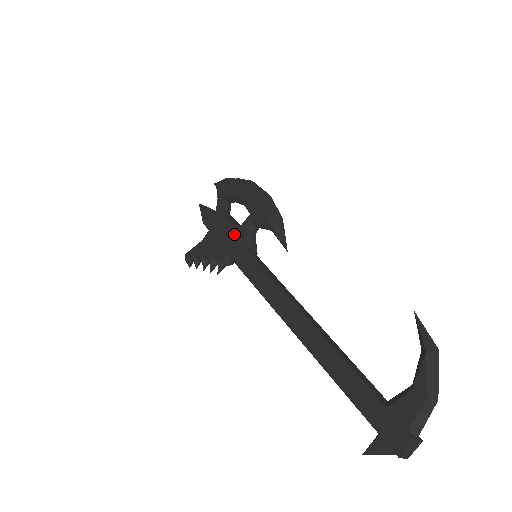
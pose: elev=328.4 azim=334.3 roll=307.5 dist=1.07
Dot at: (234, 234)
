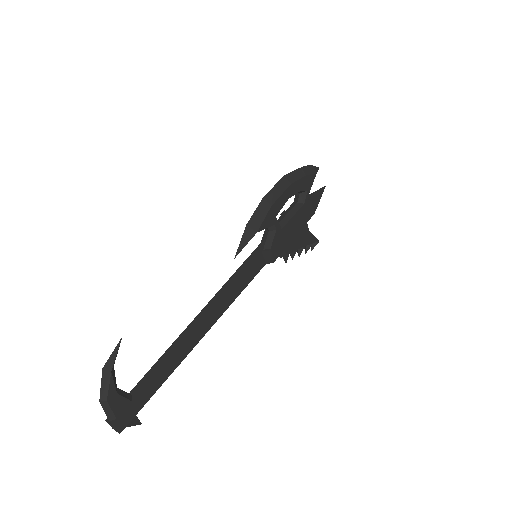
Dot at: occluded
